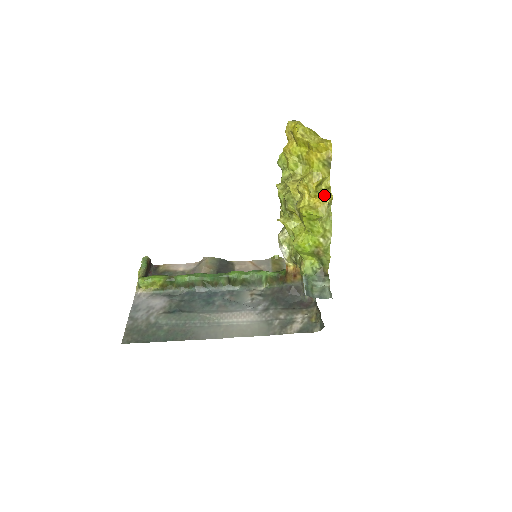
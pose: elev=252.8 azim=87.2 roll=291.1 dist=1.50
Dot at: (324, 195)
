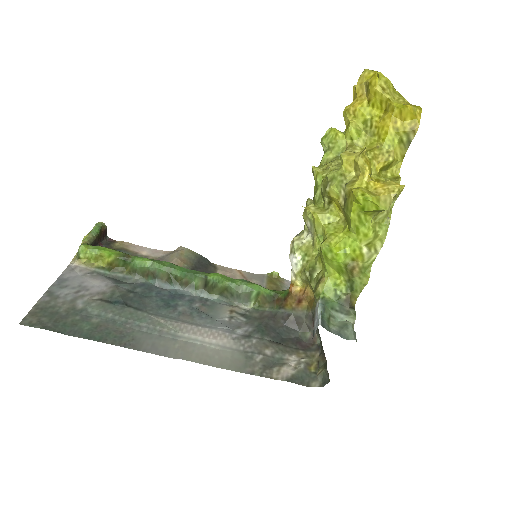
Dot at: (392, 181)
